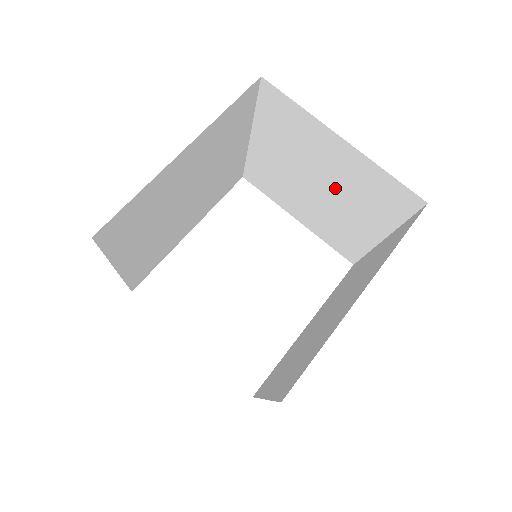
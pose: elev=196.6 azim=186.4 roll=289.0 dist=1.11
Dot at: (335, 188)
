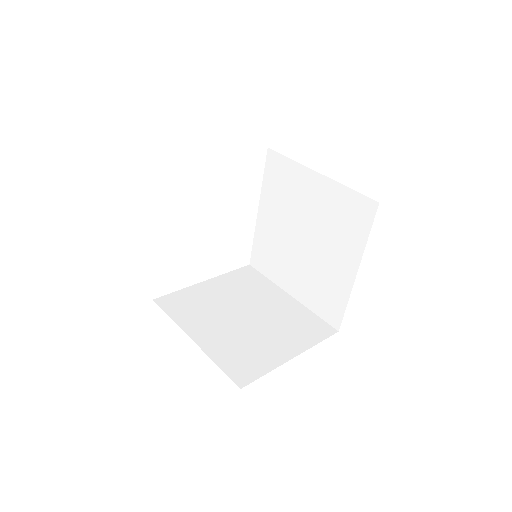
Dot at: occluded
